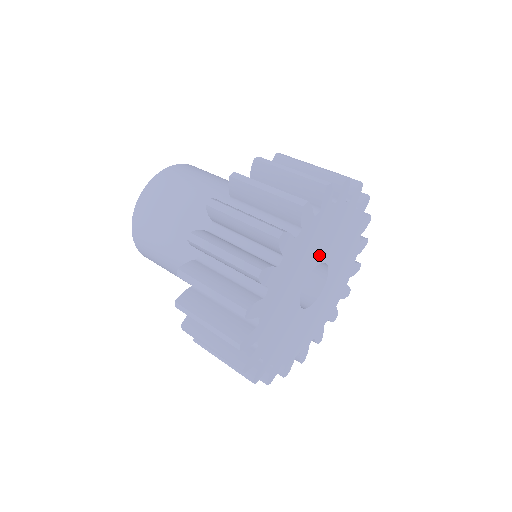
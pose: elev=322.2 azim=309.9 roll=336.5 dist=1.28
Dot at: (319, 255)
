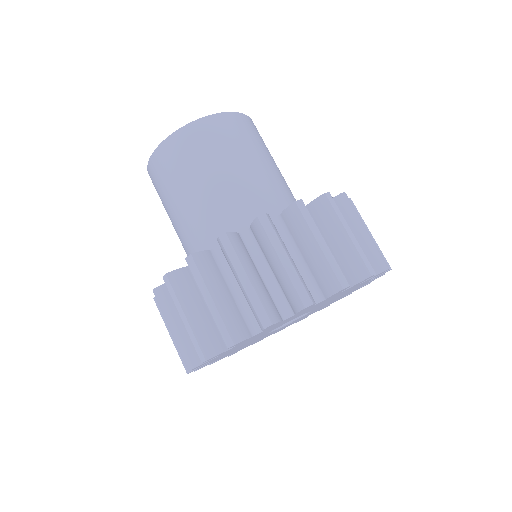
Dot at: (274, 328)
